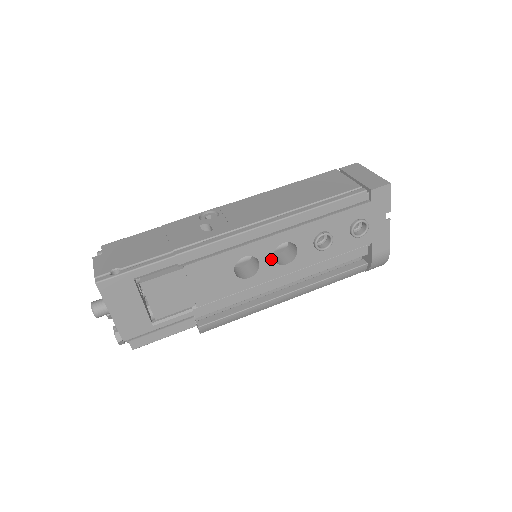
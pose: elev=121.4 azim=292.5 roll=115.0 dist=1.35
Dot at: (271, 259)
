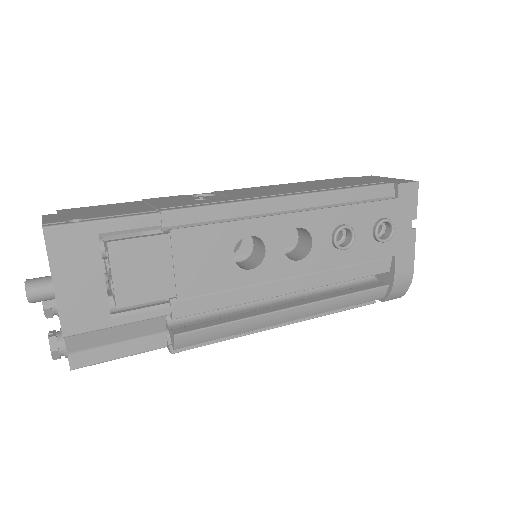
Dot at: (280, 248)
